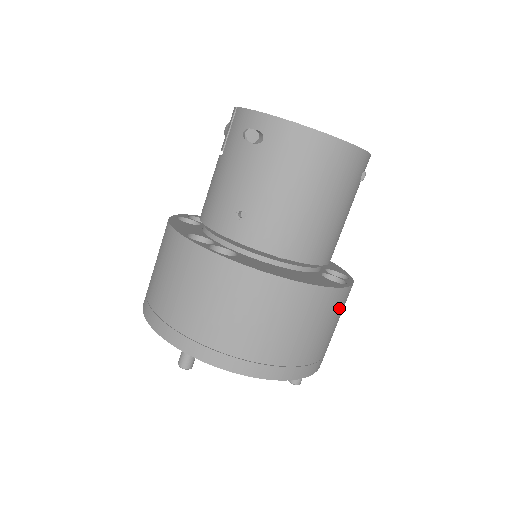
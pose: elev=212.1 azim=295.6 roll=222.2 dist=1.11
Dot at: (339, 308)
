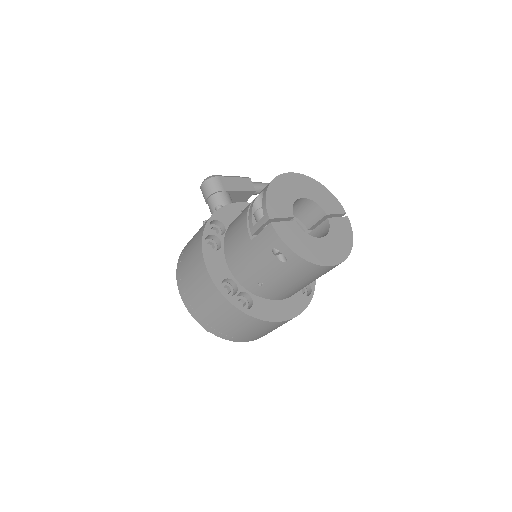
Dot at: occluded
